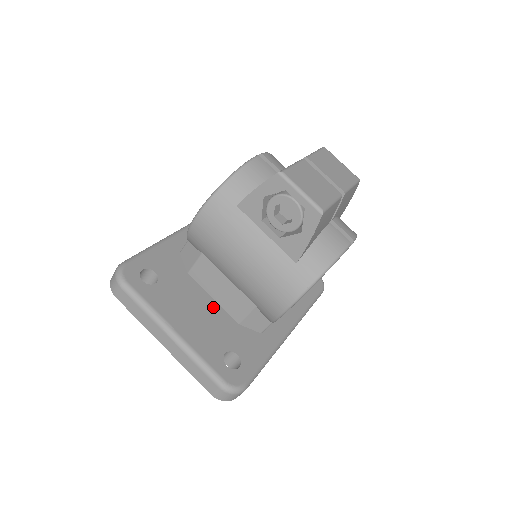
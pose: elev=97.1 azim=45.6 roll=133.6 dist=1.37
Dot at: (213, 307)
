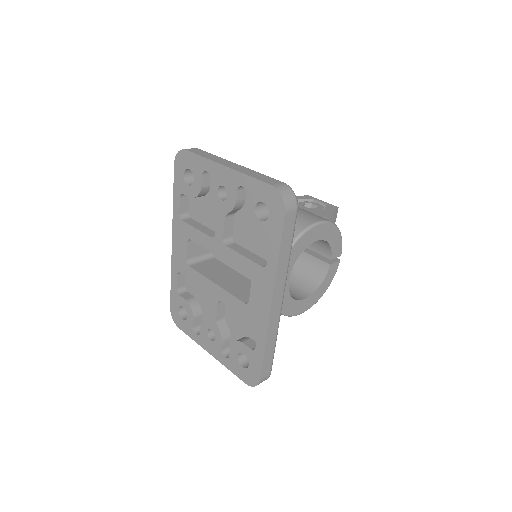
Dot at: occluded
